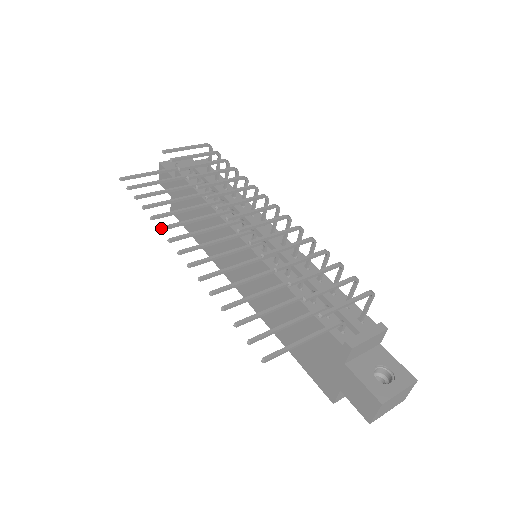
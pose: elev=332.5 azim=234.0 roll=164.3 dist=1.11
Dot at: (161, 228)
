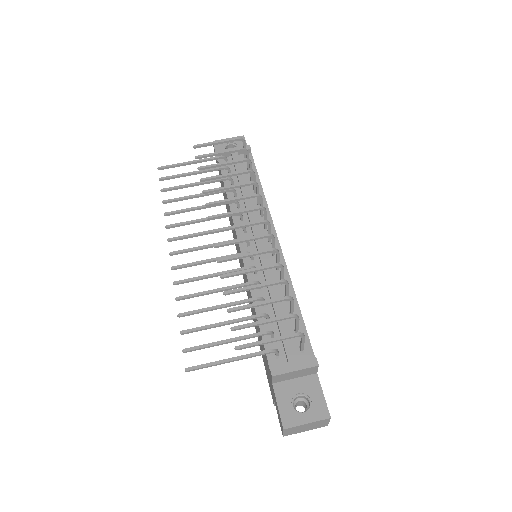
Dot at: (167, 227)
